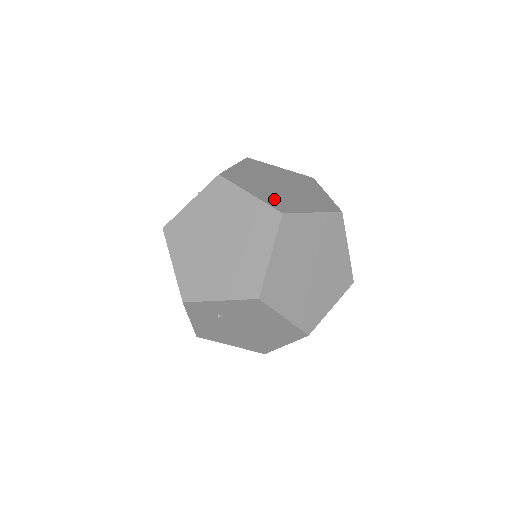
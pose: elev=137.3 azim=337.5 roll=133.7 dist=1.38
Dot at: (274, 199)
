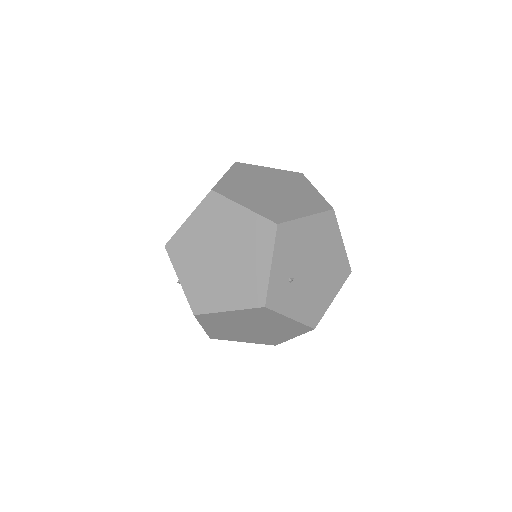
Dot at: occluded
